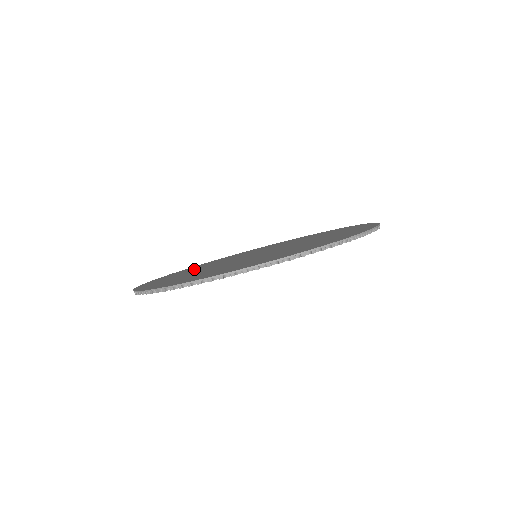
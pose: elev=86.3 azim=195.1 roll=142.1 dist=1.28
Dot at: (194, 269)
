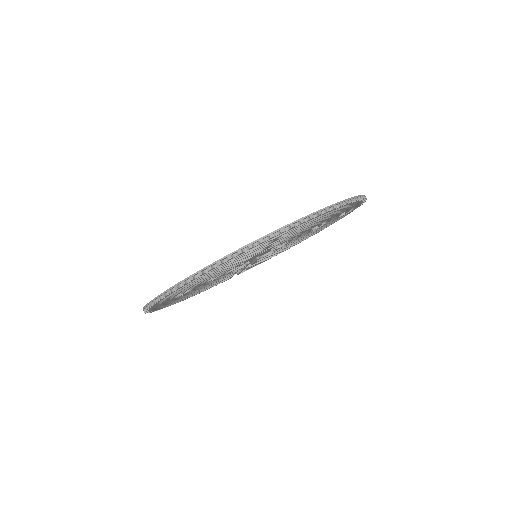
Dot at: occluded
